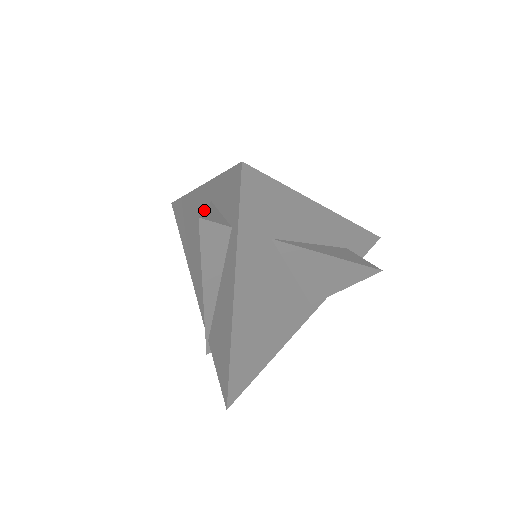
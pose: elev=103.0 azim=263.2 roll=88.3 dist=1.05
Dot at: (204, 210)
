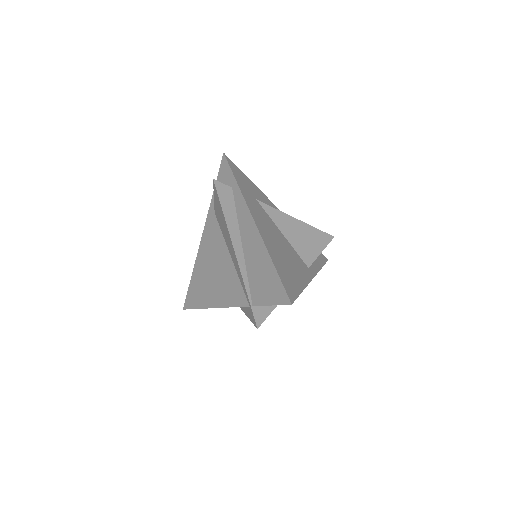
Dot at: (214, 193)
